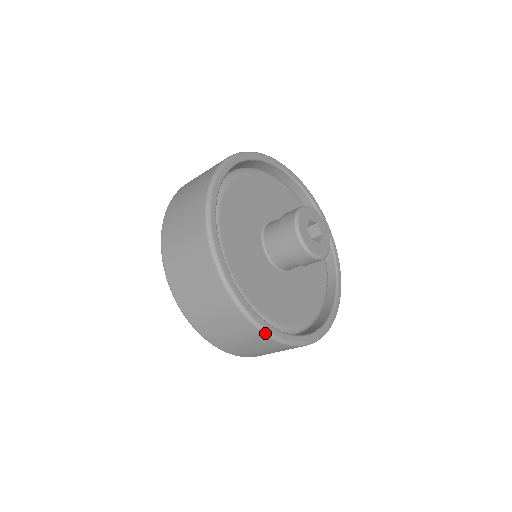
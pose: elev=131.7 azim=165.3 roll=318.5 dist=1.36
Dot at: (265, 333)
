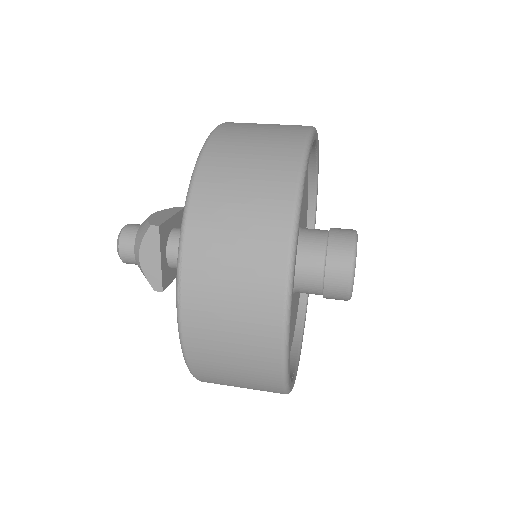
Dot at: (285, 337)
